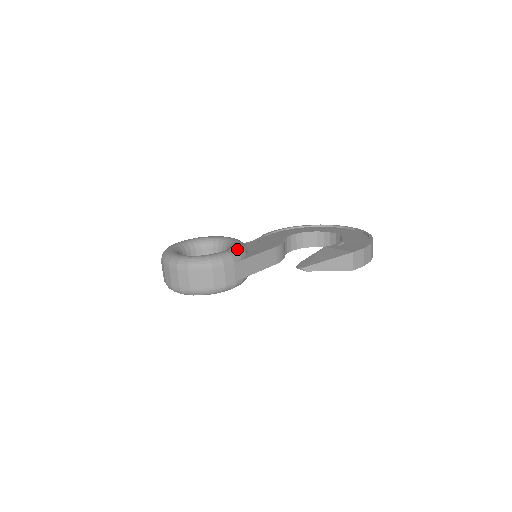
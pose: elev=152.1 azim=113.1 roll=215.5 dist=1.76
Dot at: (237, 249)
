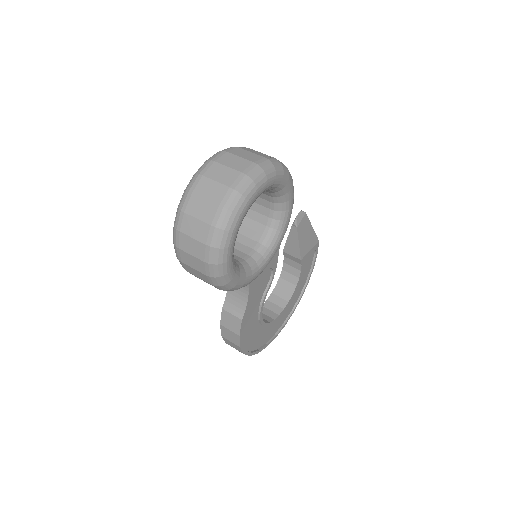
Dot at: occluded
